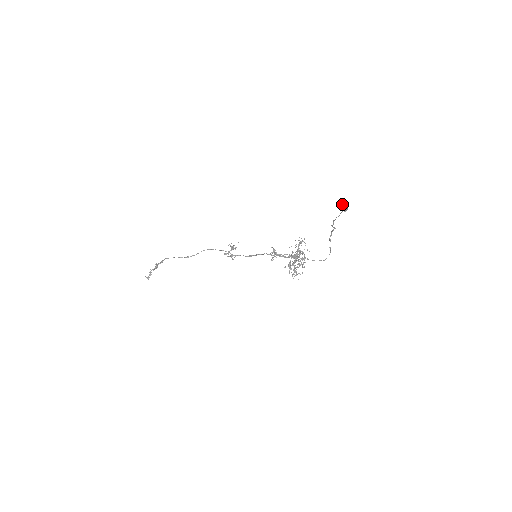
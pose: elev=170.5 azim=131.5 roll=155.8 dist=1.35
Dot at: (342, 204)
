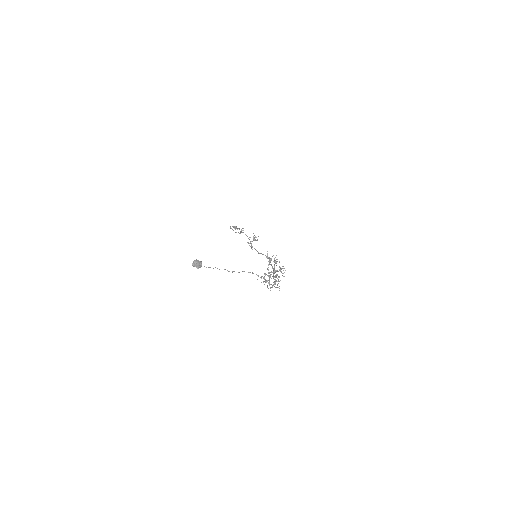
Dot at: (195, 261)
